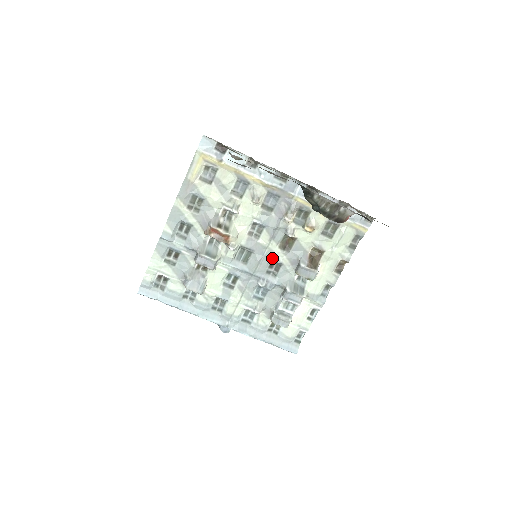
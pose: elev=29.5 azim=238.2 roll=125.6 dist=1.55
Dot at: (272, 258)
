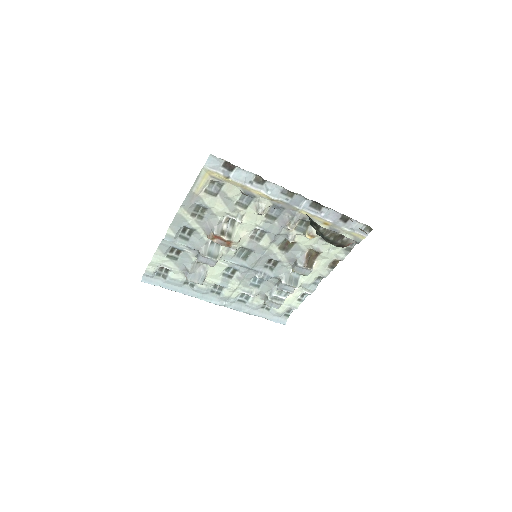
Dot at: (271, 257)
